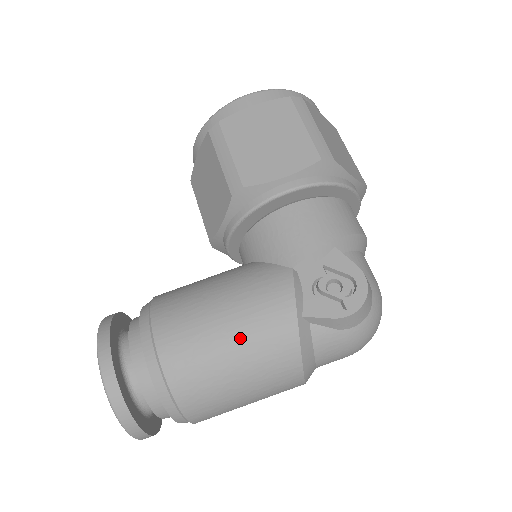
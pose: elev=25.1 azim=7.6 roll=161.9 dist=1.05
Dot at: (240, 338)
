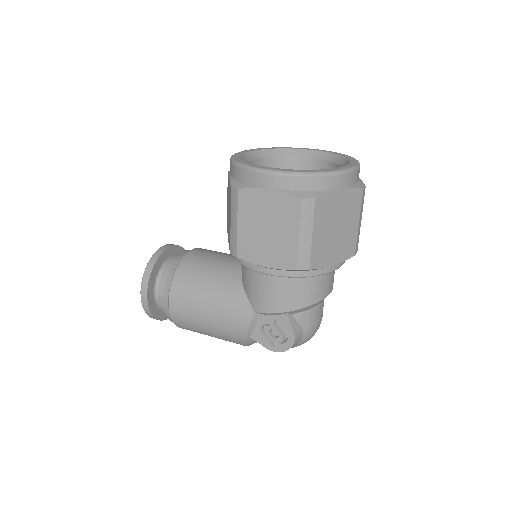
Dot at: (213, 329)
